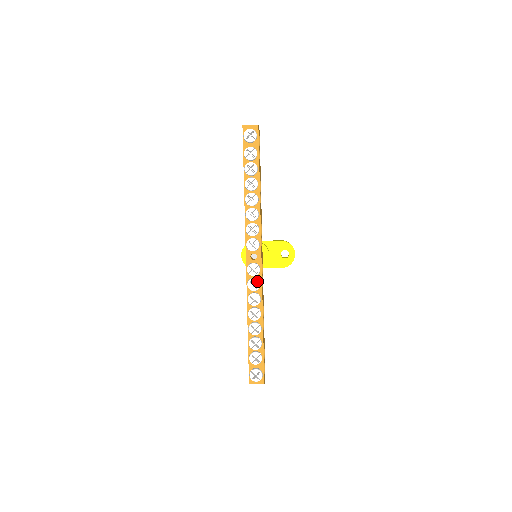
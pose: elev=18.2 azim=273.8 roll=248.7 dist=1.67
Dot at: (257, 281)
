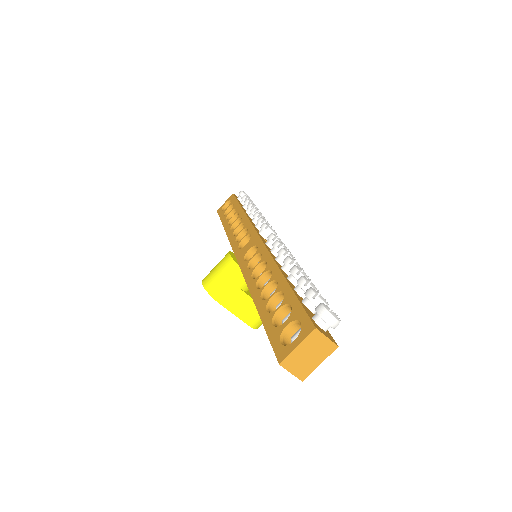
Dot at: occluded
